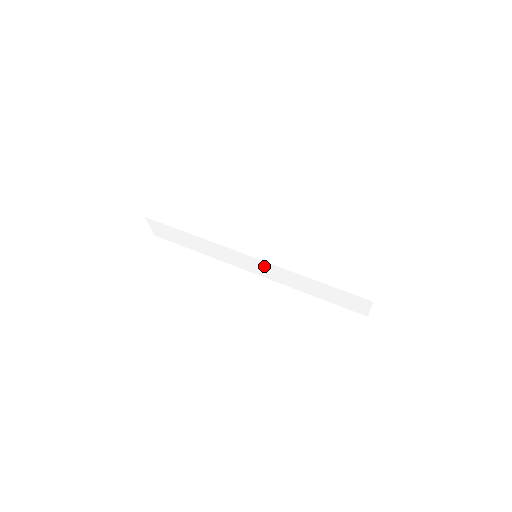
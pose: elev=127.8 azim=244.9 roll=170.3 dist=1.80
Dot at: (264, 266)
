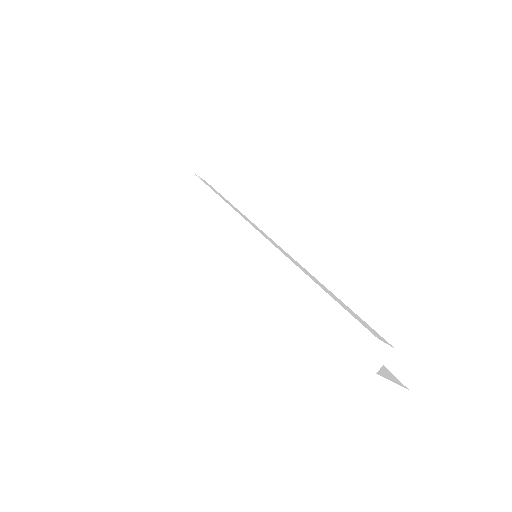
Dot at: occluded
